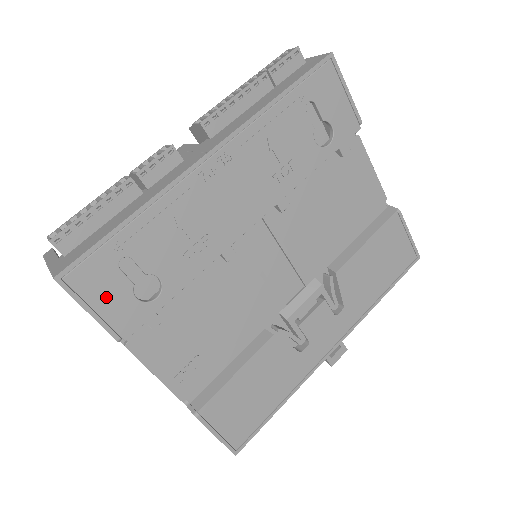
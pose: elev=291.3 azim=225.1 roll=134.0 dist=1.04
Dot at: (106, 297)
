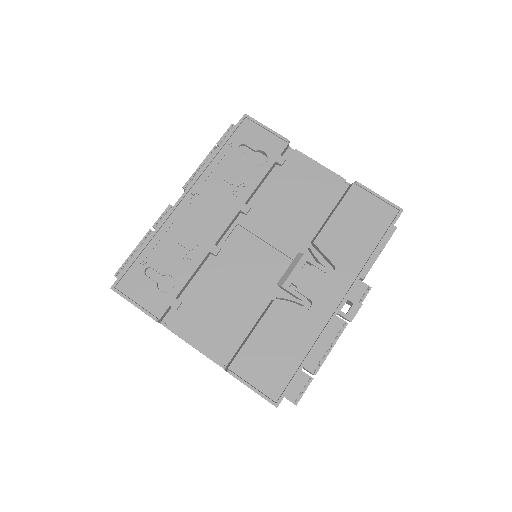
Dot at: (141, 293)
